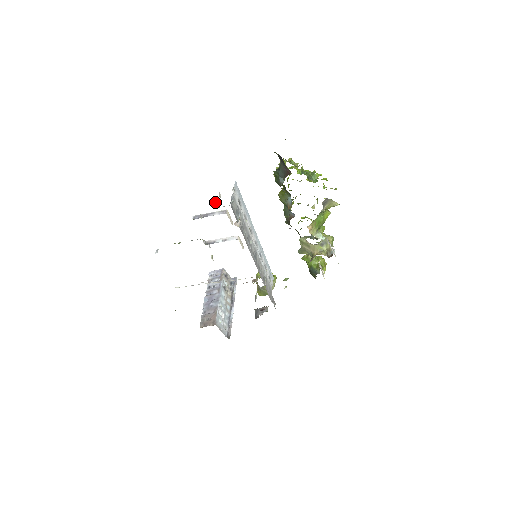
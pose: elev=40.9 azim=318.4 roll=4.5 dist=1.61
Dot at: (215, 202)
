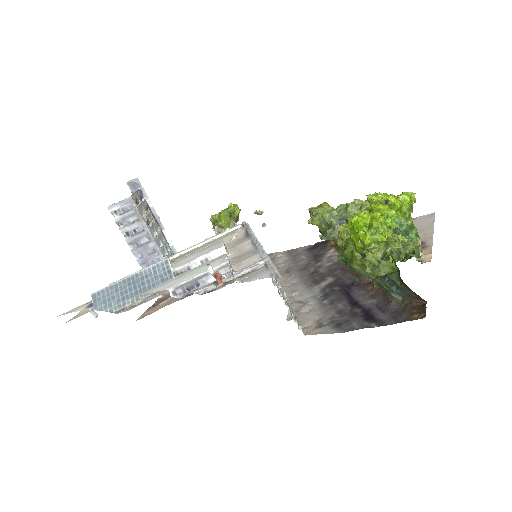
Dot at: (207, 265)
